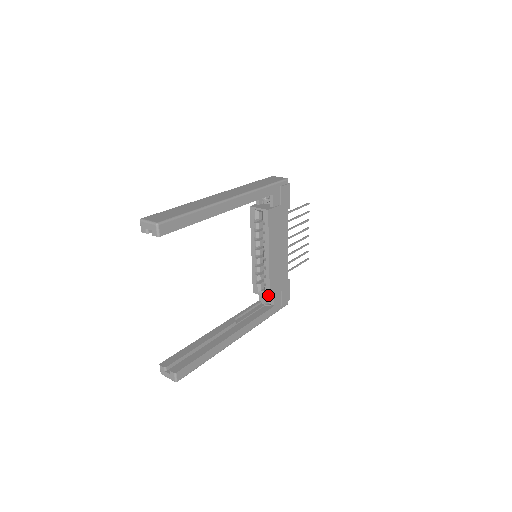
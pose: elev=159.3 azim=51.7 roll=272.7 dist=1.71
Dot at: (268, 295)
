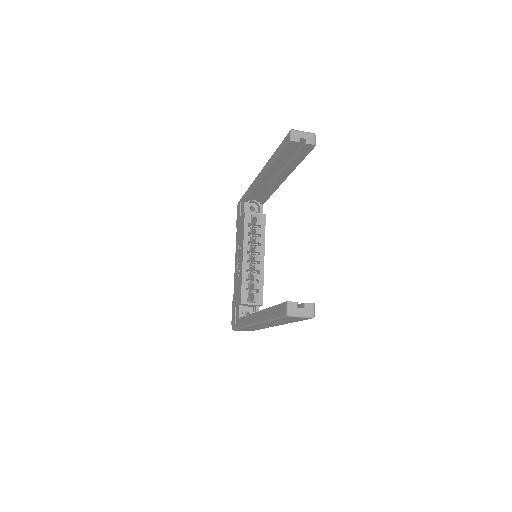
Dot at: (261, 302)
